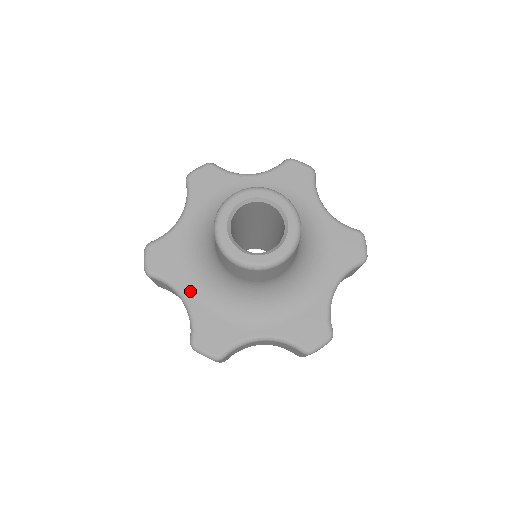
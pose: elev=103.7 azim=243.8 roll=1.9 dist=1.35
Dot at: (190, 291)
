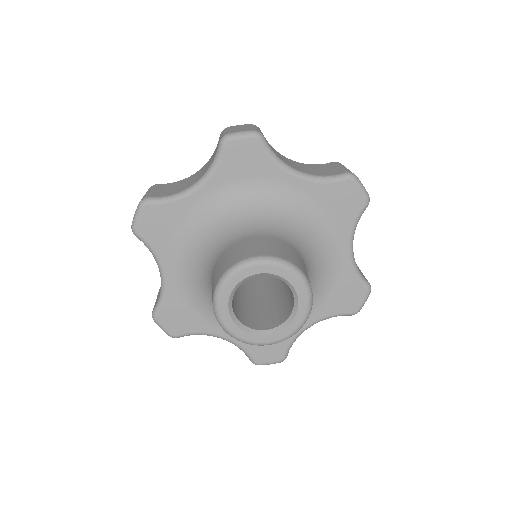
Dot at: (222, 330)
